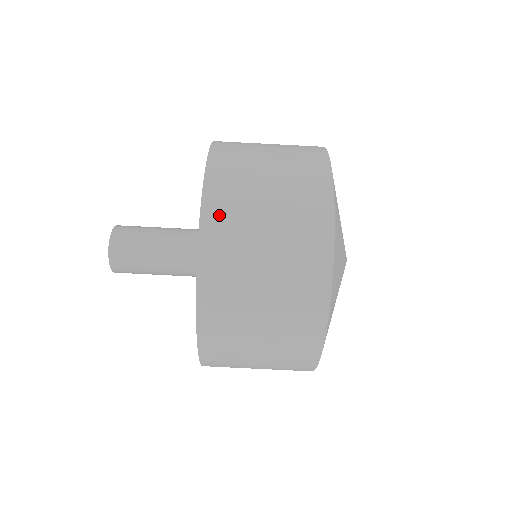
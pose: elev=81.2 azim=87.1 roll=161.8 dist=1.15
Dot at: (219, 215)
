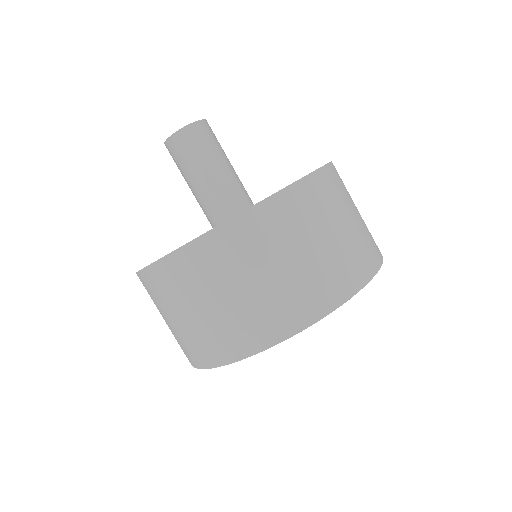
Dot at: (317, 190)
